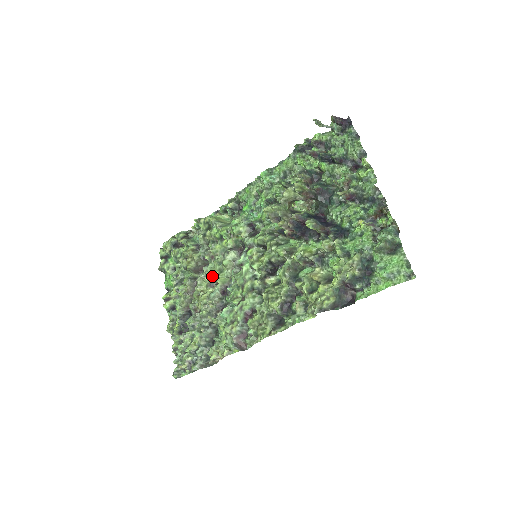
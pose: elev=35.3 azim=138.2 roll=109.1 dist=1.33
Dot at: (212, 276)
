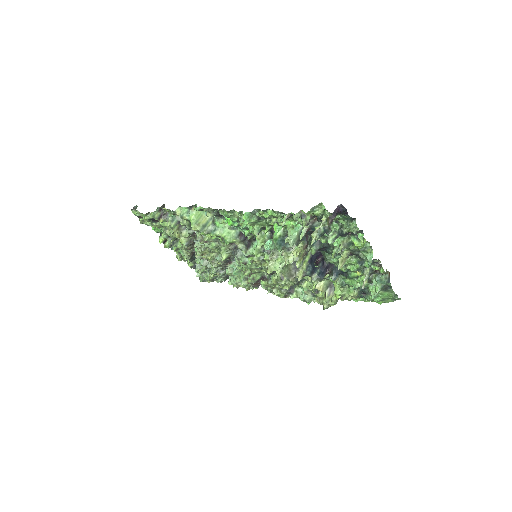
Dot at: (212, 251)
